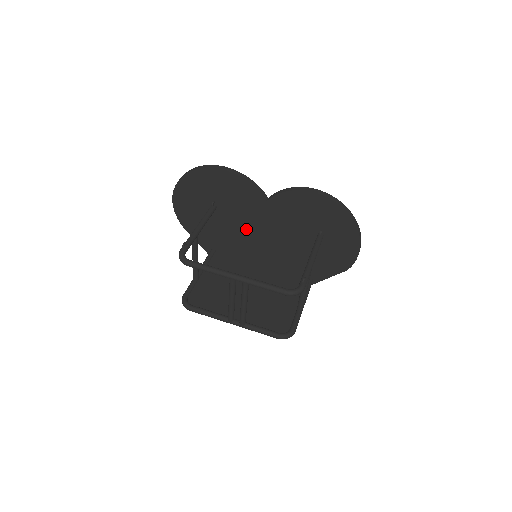
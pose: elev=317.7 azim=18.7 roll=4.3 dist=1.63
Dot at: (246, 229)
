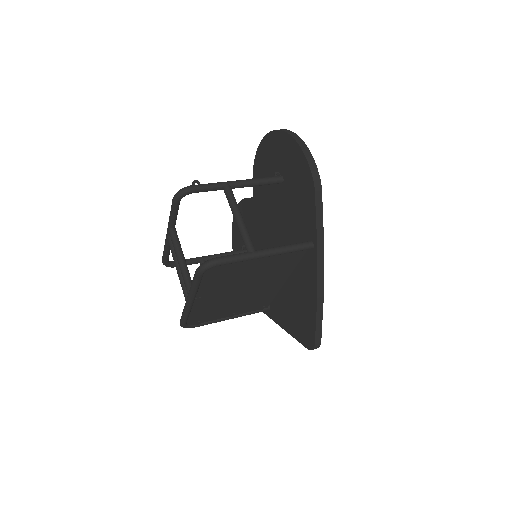
Dot at: occluded
